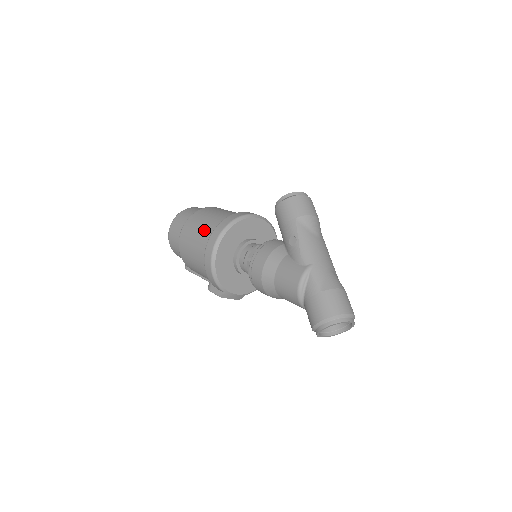
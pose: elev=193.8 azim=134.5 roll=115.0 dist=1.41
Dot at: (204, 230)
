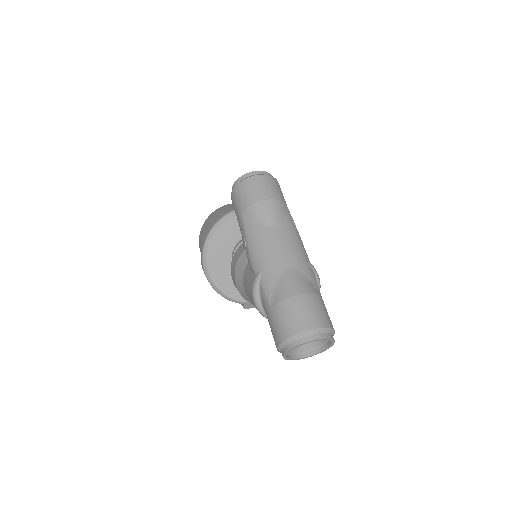
Dot at: occluded
